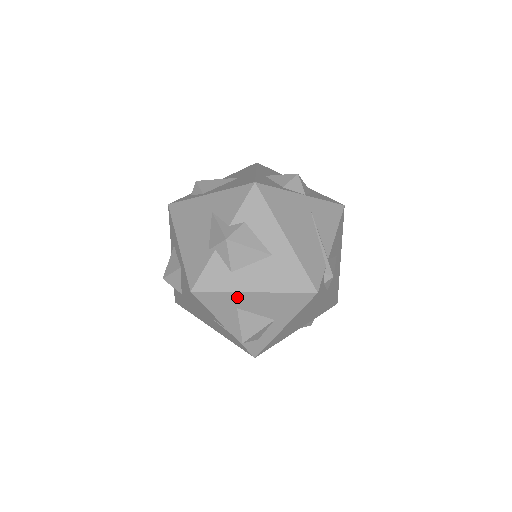
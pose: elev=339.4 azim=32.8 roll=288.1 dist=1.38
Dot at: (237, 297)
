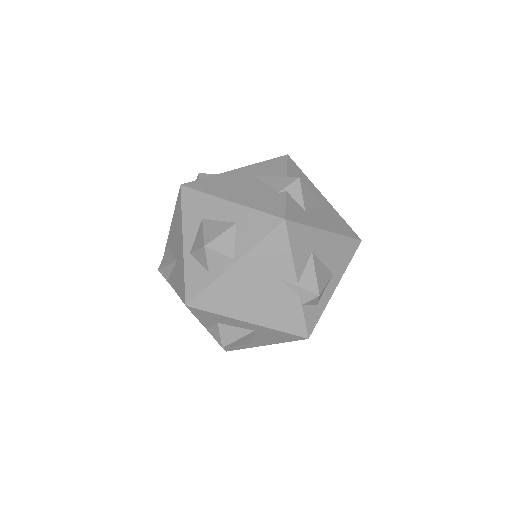
Dot at: (315, 235)
